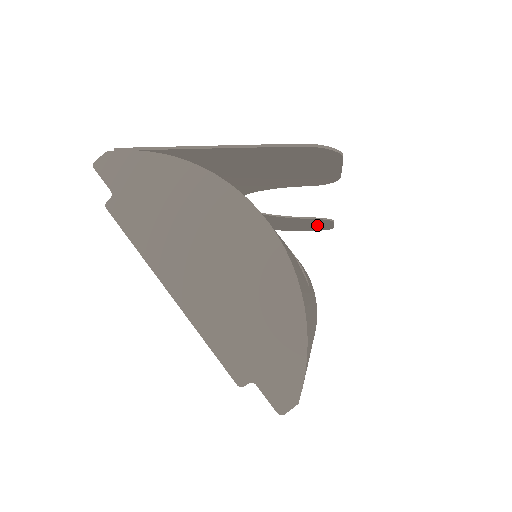
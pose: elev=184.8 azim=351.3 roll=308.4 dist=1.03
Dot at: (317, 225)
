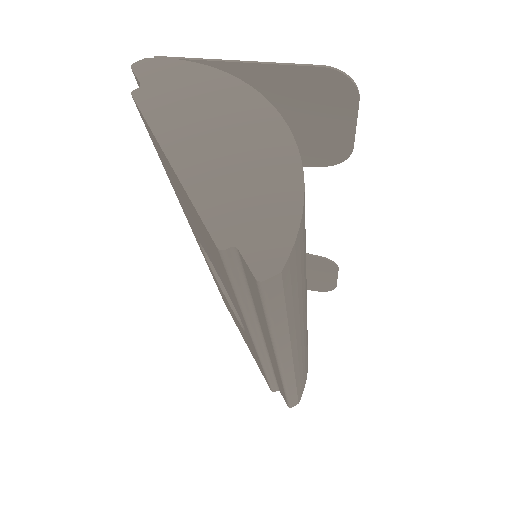
Dot at: (321, 276)
